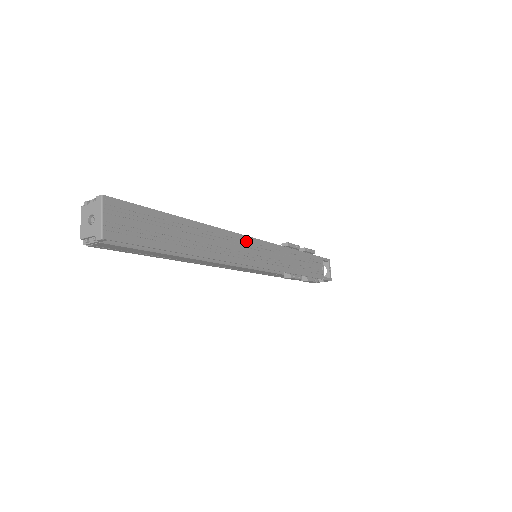
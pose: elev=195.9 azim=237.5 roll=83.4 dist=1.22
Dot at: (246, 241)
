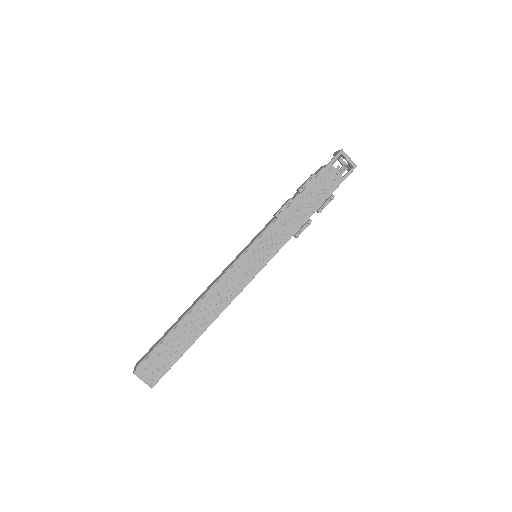
Dot at: (234, 271)
